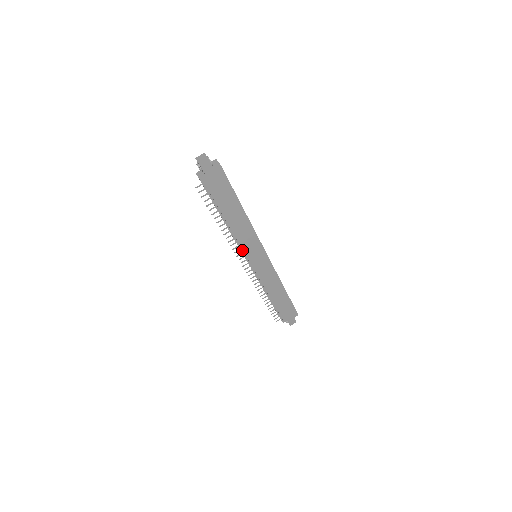
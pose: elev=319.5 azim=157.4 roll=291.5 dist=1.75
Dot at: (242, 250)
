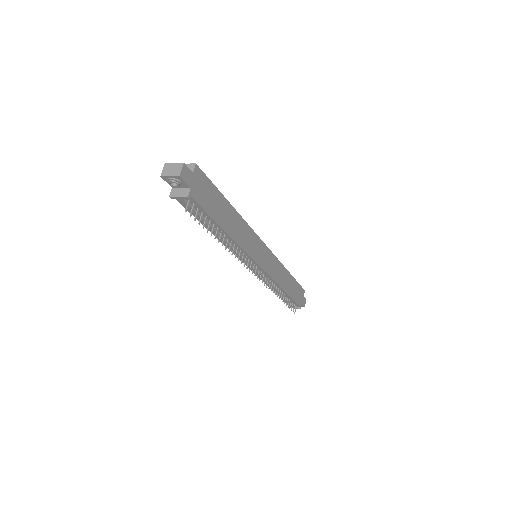
Dot at: occluded
